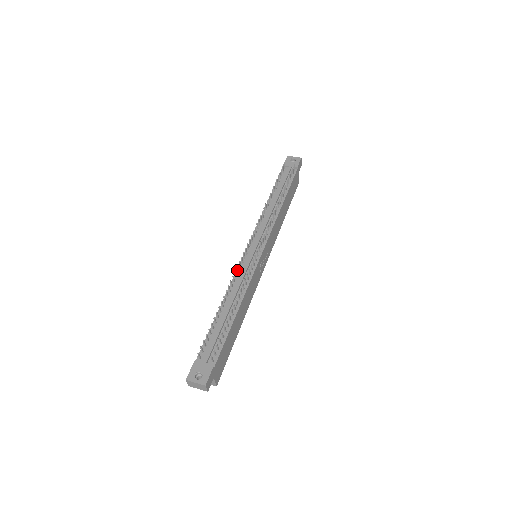
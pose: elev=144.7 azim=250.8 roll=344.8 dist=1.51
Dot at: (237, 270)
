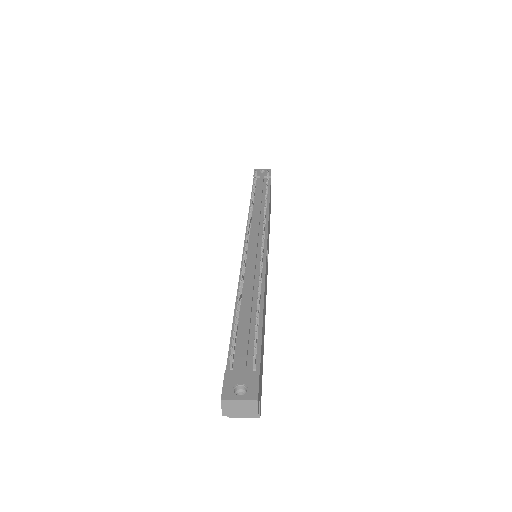
Dot at: occluded
